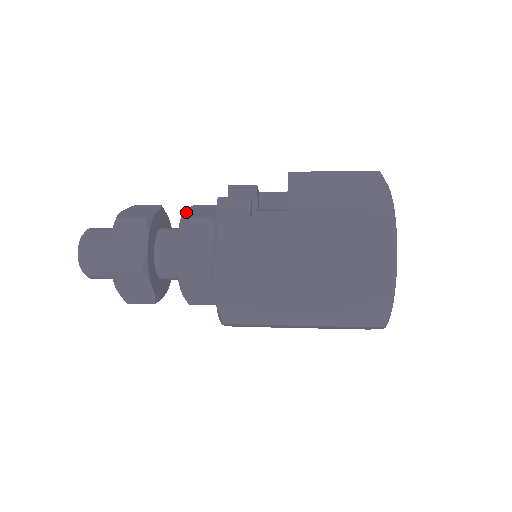
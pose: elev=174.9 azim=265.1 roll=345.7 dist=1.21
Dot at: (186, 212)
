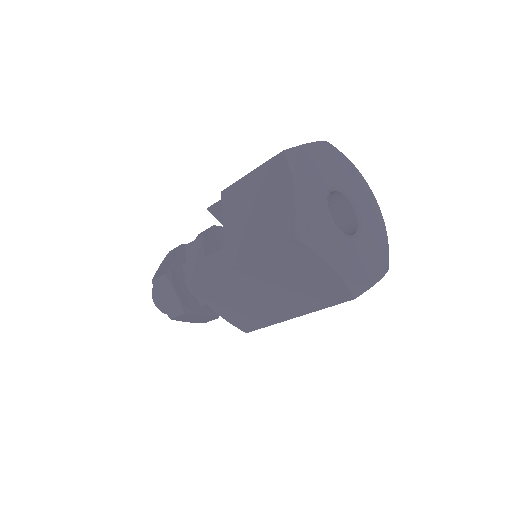
Dot at: occluded
